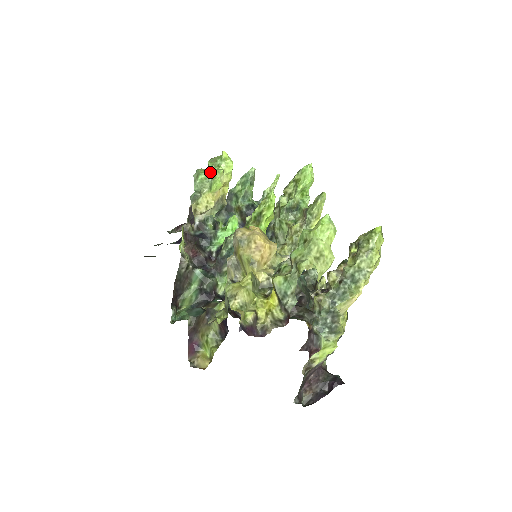
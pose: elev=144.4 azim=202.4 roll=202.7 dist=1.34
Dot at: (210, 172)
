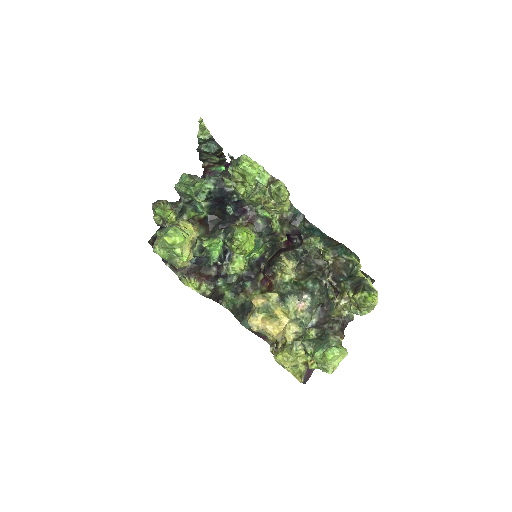
Dot at: (169, 252)
